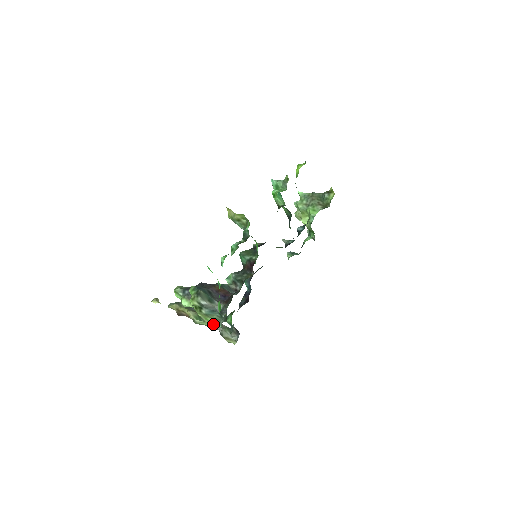
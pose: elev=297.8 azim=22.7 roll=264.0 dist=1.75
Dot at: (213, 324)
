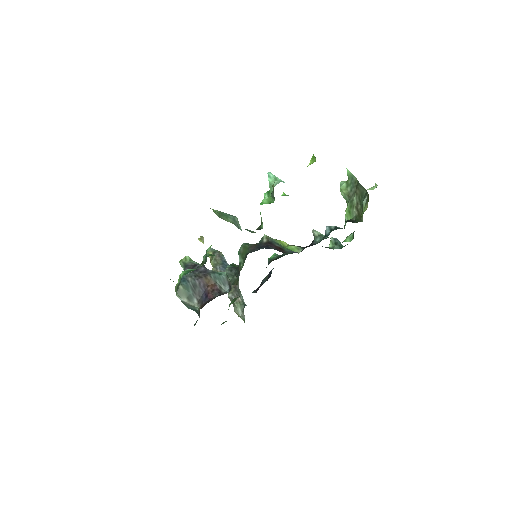
Dot at: (228, 295)
